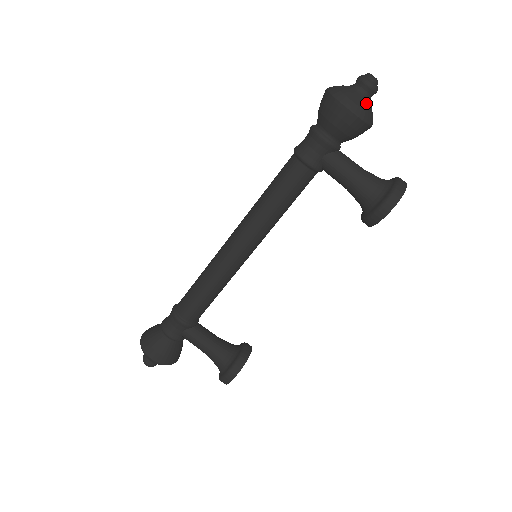
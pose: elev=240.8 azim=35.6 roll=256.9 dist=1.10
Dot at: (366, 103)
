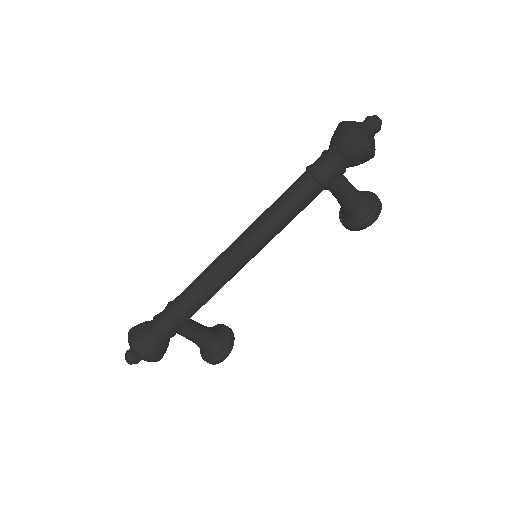
Dot at: occluded
